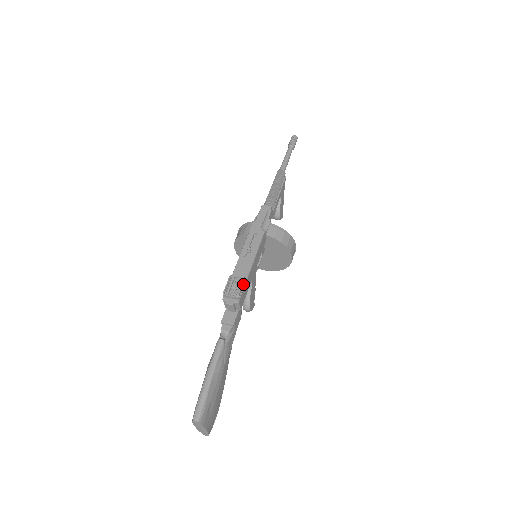
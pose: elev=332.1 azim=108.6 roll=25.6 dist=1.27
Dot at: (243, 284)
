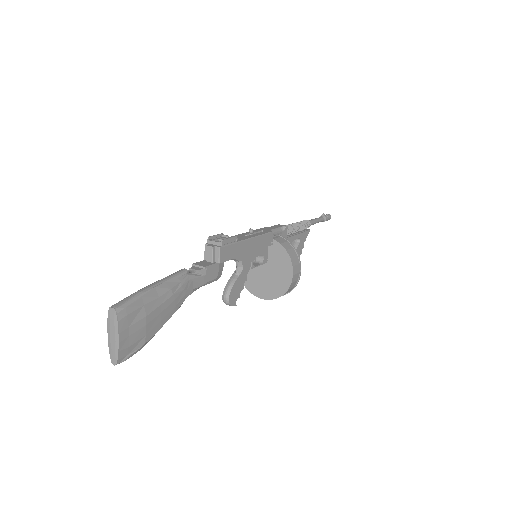
Dot at: (232, 241)
